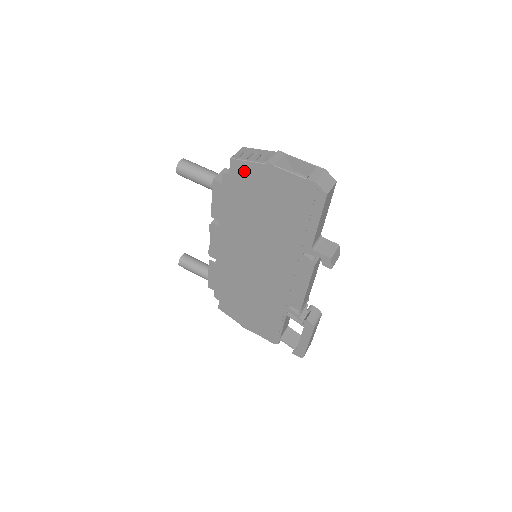
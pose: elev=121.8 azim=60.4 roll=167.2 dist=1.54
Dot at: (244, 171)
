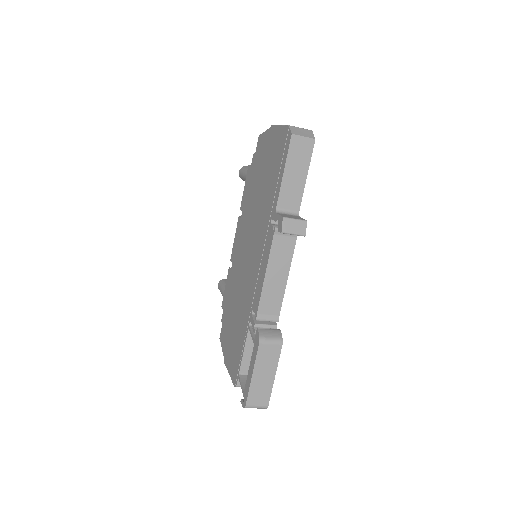
Dot at: (261, 144)
